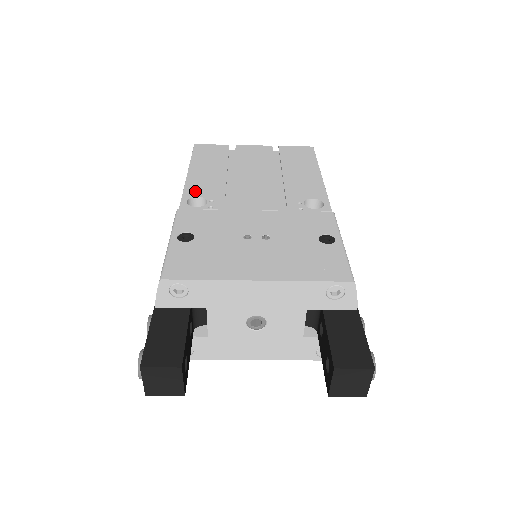
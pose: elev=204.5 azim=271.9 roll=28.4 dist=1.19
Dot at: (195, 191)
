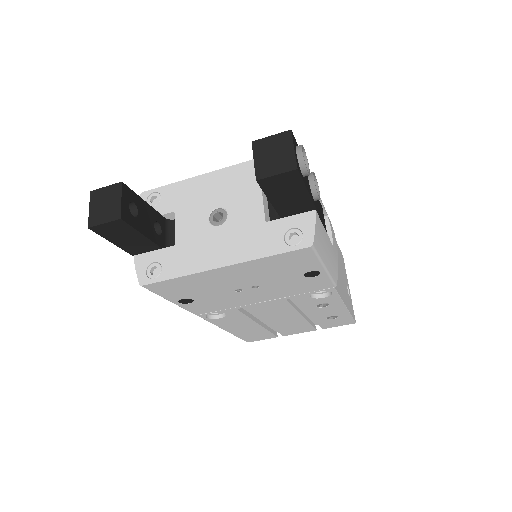
Dot at: occluded
